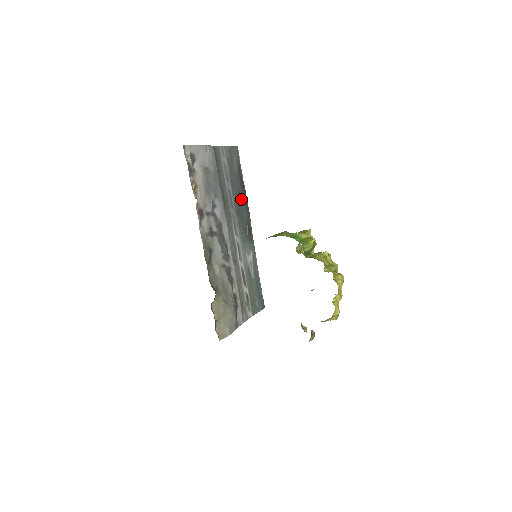
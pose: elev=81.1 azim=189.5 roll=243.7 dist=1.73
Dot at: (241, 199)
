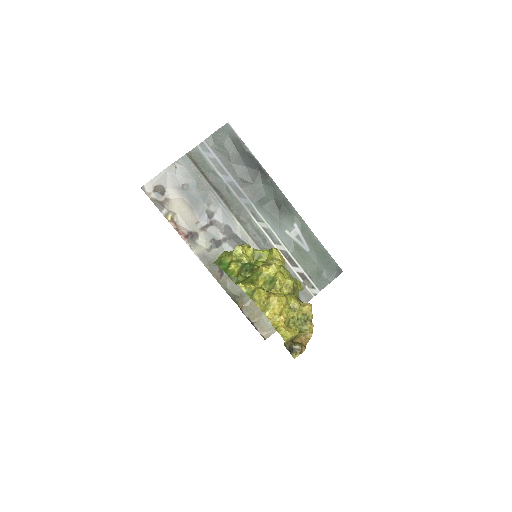
Dot at: (253, 179)
